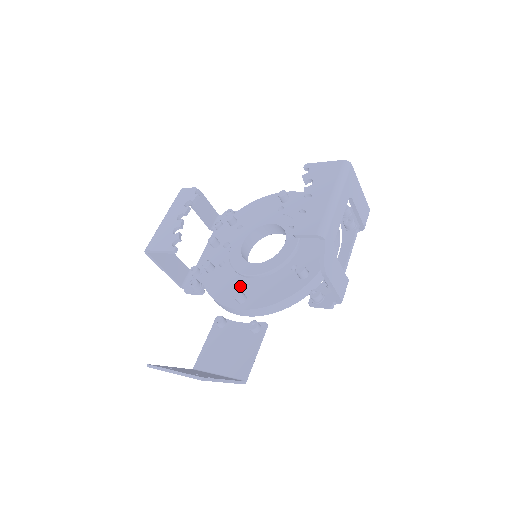
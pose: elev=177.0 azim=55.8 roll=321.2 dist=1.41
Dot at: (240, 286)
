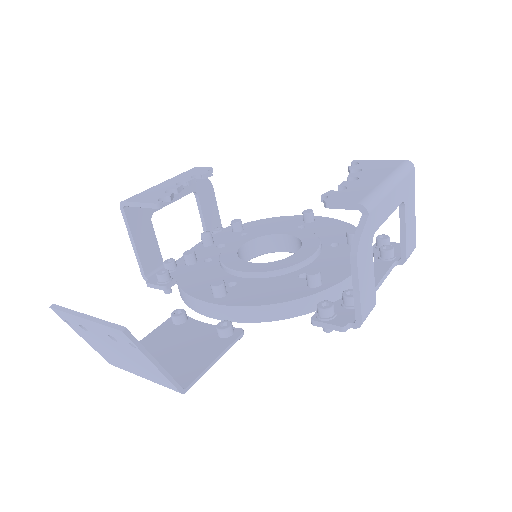
Dot at: occluded
